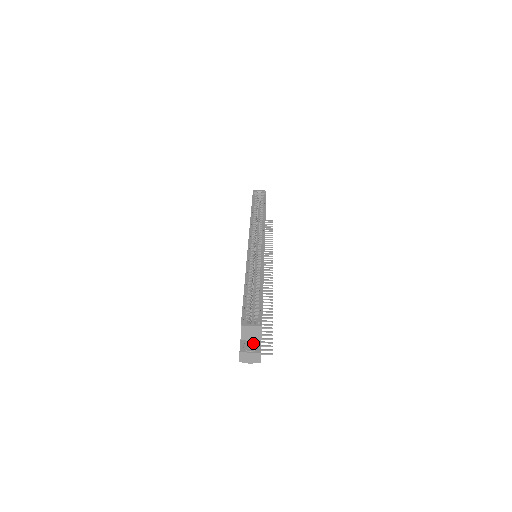
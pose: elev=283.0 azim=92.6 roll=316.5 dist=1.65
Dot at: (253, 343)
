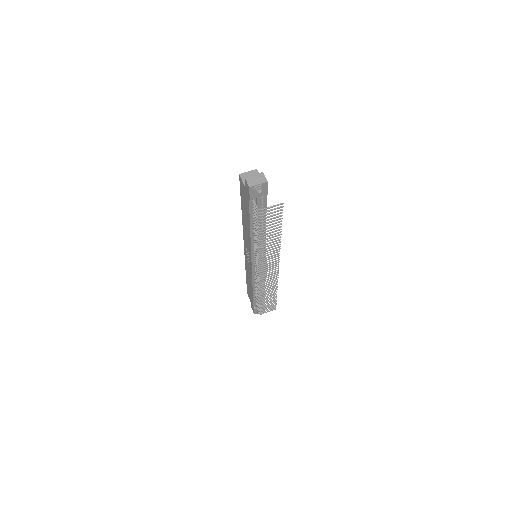
Dot at: occluded
